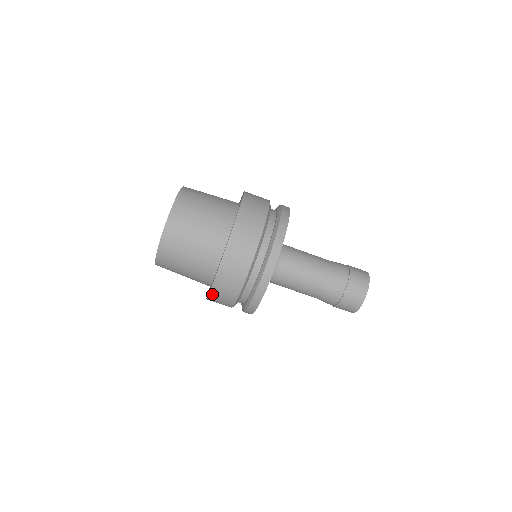
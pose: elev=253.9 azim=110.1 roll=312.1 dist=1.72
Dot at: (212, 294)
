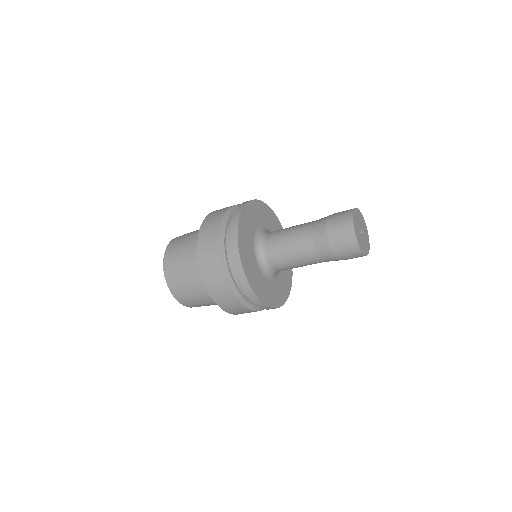
Dot at: occluded
